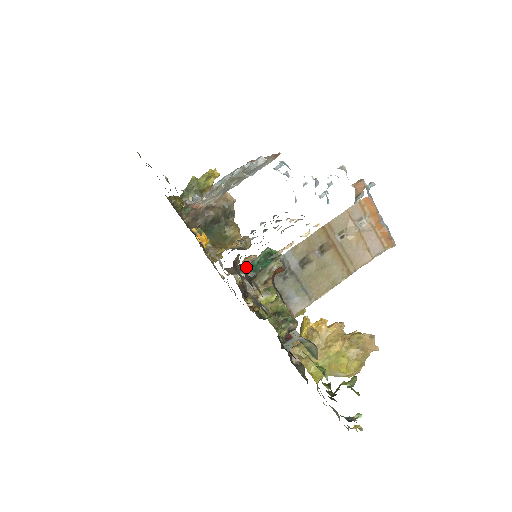
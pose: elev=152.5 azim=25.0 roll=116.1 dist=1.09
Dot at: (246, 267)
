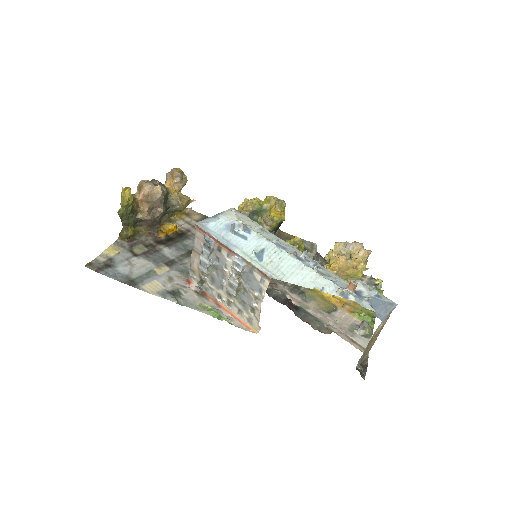
Dot at: occluded
